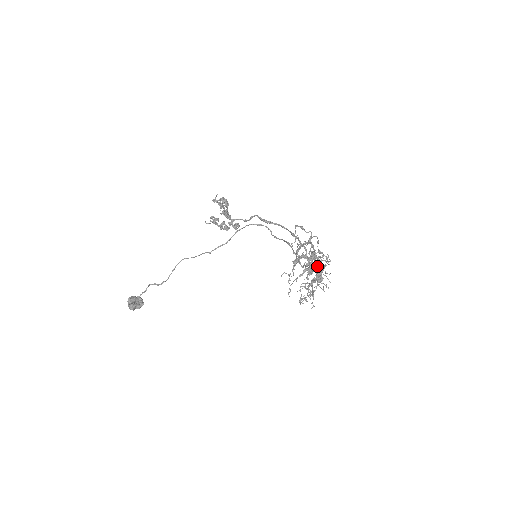
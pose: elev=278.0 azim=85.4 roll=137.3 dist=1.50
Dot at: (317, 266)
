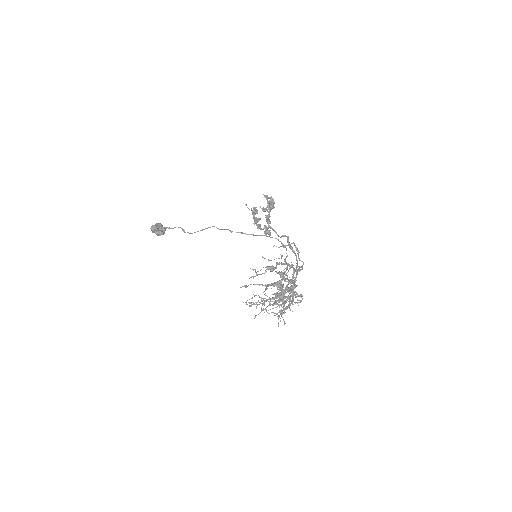
Dot at: occluded
